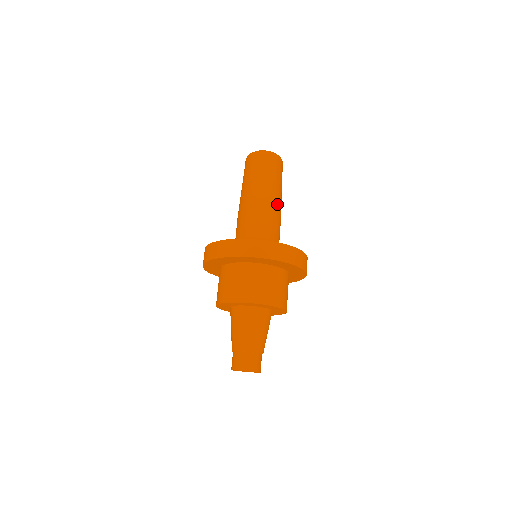
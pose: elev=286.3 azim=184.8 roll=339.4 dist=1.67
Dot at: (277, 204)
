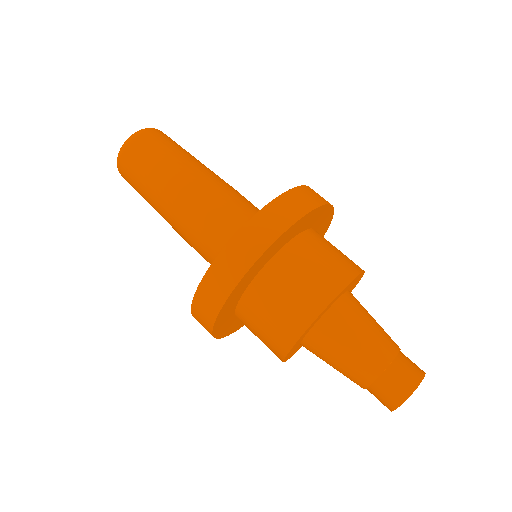
Dot at: (189, 188)
